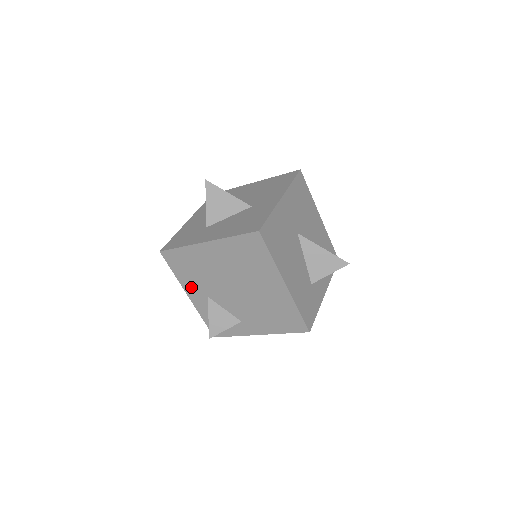
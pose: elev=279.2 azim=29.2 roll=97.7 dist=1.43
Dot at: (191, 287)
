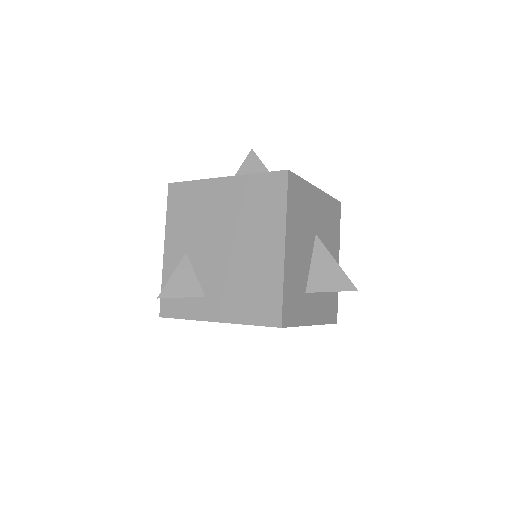
Dot at: (175, 236)
